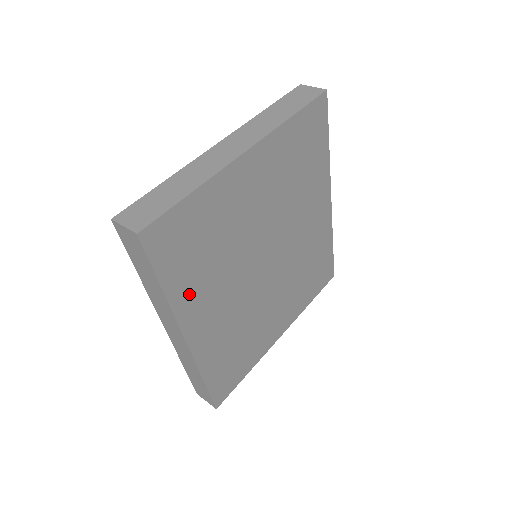
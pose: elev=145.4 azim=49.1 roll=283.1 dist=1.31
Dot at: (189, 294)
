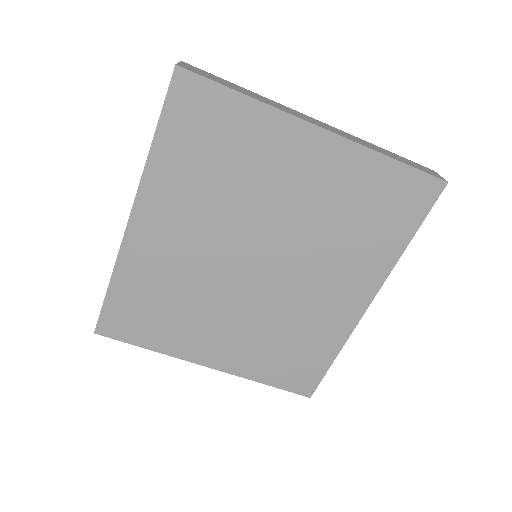
Dot at: (168, 180)
